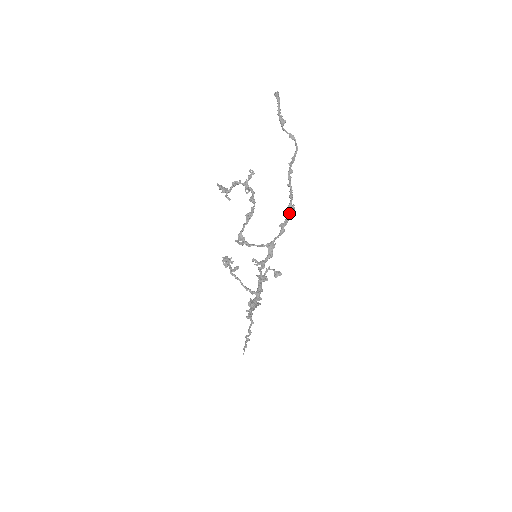
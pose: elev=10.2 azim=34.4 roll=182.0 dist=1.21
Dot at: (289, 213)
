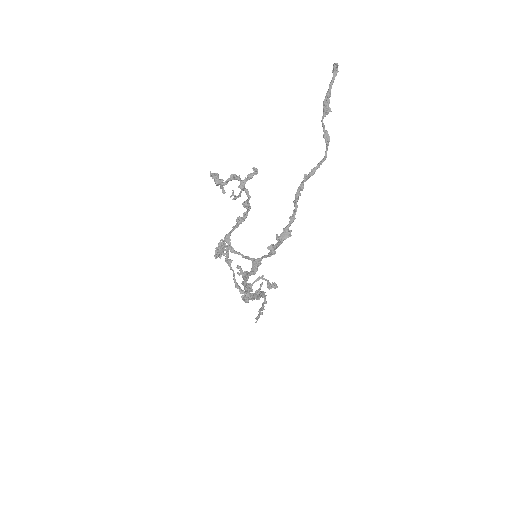
Dot at: (281, 238)
